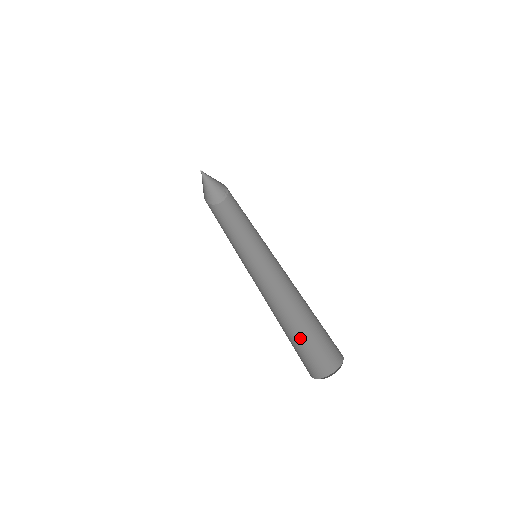
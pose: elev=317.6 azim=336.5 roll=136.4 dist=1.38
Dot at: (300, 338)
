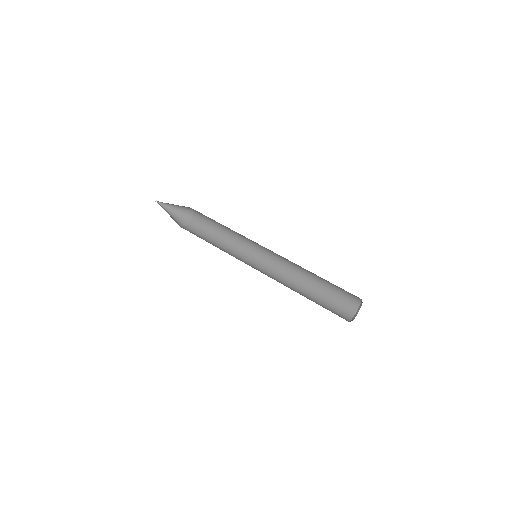
Dot at: (324, 297)
